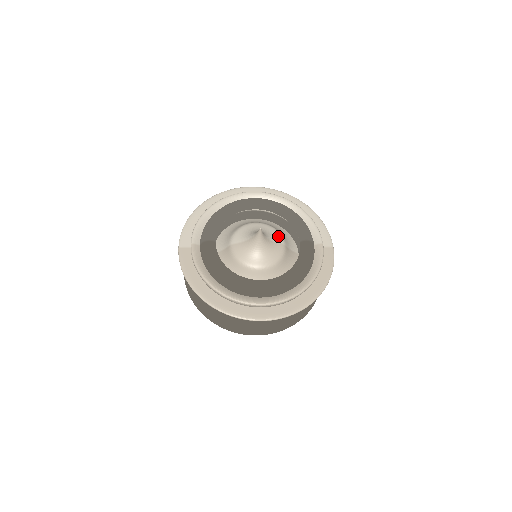
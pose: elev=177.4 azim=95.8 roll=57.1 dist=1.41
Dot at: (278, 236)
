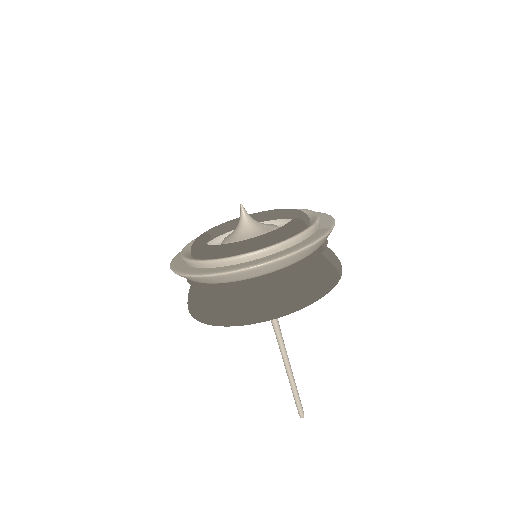
Dot at: (273, 226)
